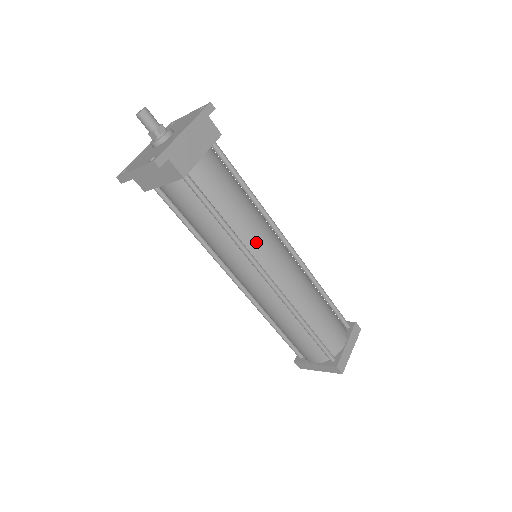
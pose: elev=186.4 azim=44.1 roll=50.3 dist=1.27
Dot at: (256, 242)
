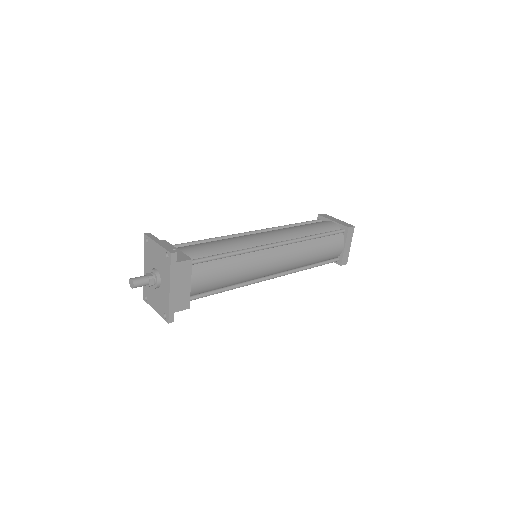
Dot at: (253, 275)
